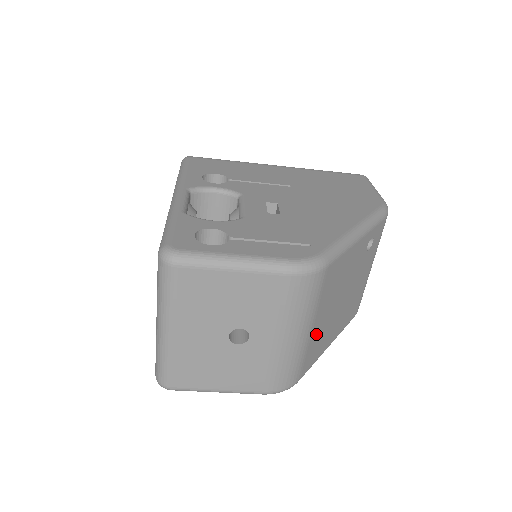
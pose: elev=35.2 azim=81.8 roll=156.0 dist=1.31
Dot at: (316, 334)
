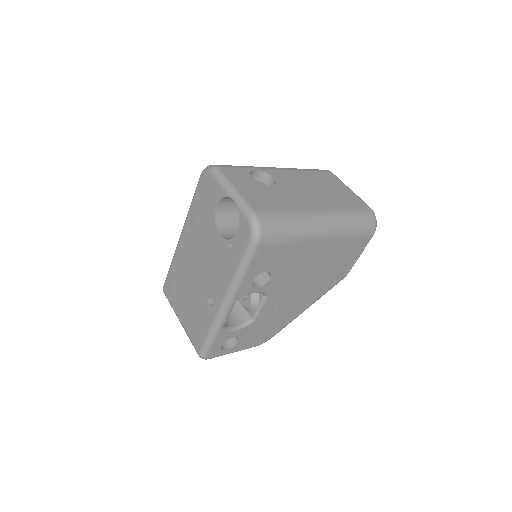
Dot at: occluded
